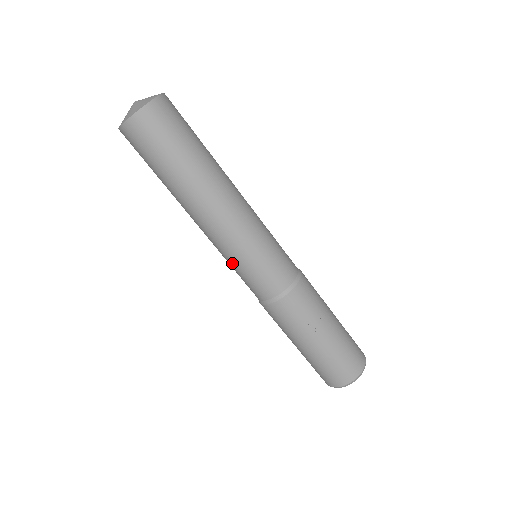
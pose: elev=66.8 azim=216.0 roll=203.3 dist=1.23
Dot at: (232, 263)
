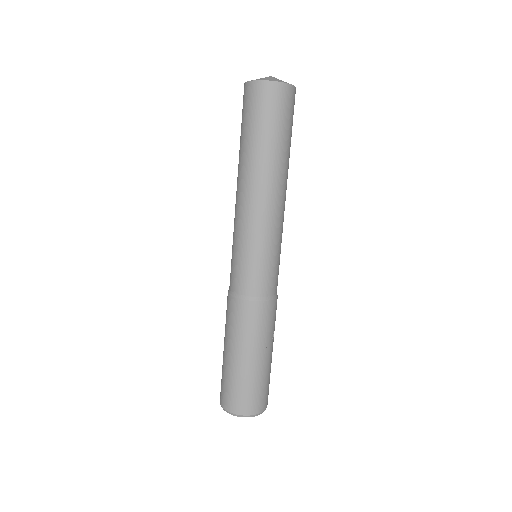
Dot at: (251, 247)
